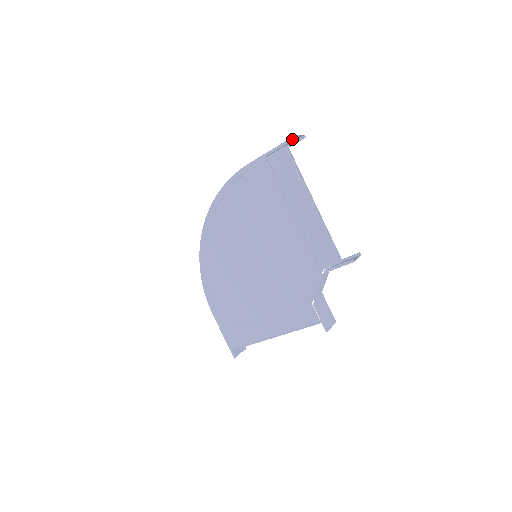
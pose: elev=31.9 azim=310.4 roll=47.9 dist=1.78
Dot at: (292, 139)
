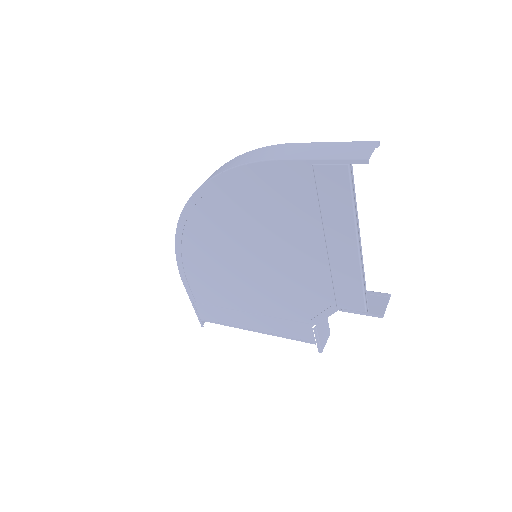
Dot at: (363, 162)
